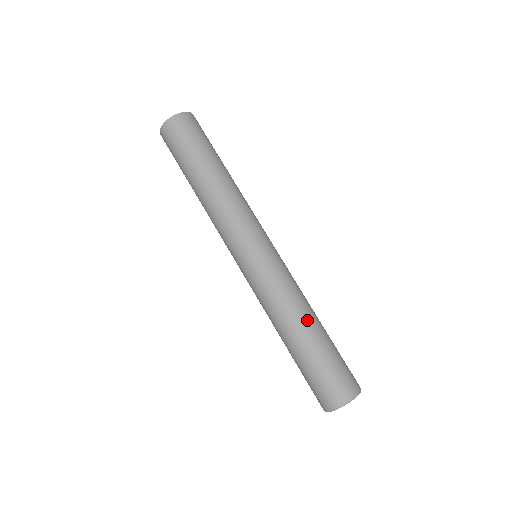
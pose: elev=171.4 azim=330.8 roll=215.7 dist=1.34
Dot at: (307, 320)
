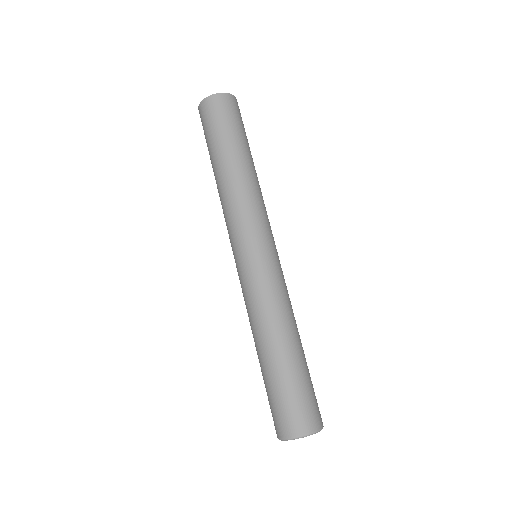
Dot at: (272, 340)
